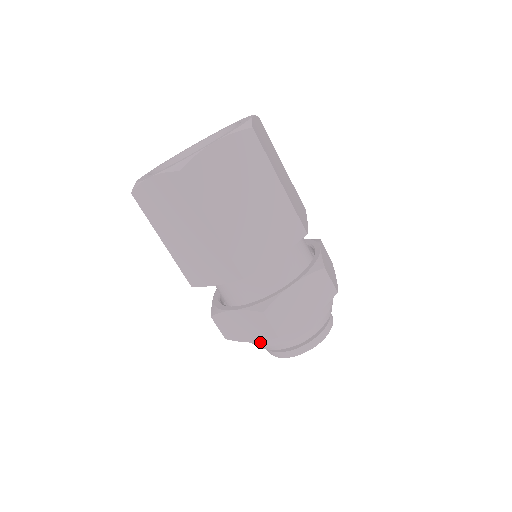
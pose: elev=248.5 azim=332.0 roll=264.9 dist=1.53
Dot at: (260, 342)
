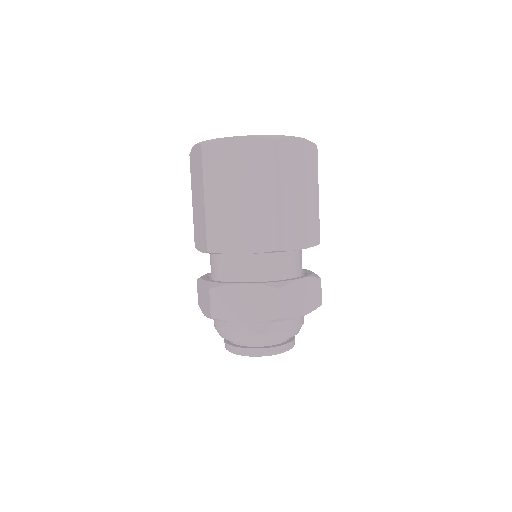
Dot at: (214, 322)
